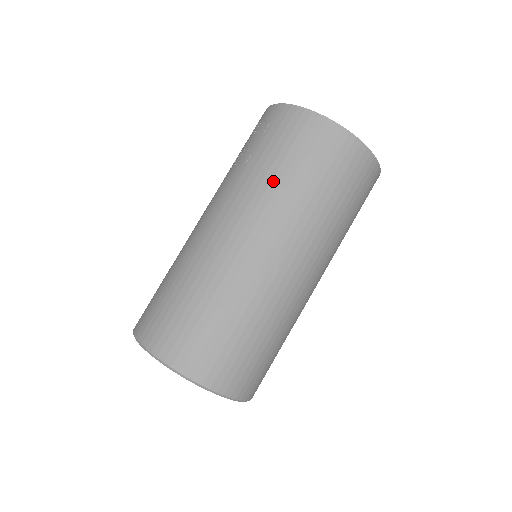
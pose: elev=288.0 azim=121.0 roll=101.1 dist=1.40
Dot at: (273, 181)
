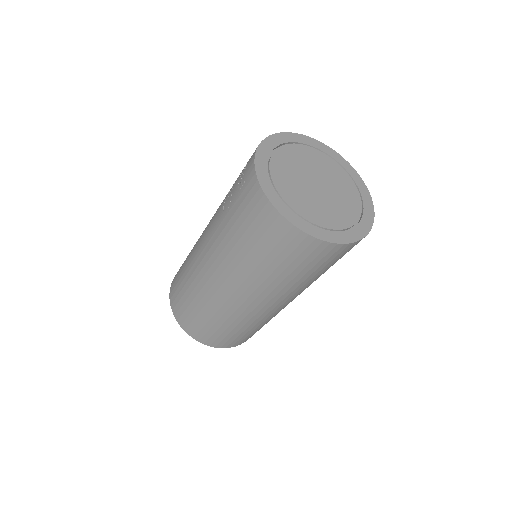
Dot at: (235, 247)
